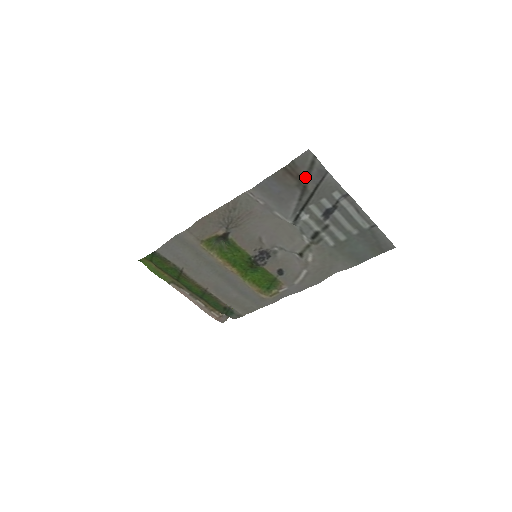
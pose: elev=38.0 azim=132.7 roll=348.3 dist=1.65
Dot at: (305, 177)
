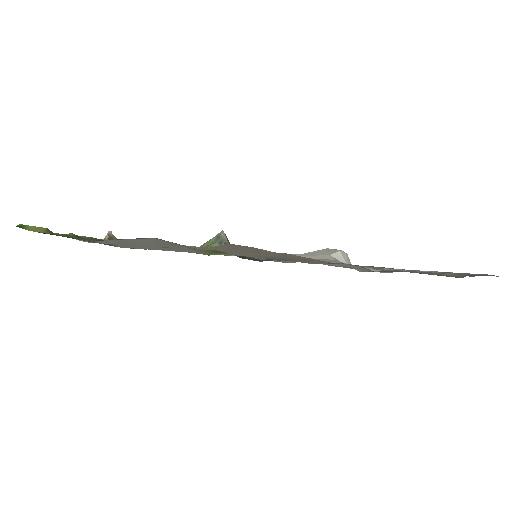
Dot at: (446, 273)
